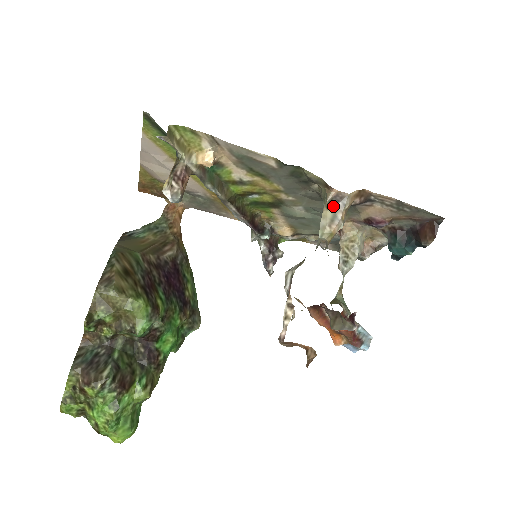
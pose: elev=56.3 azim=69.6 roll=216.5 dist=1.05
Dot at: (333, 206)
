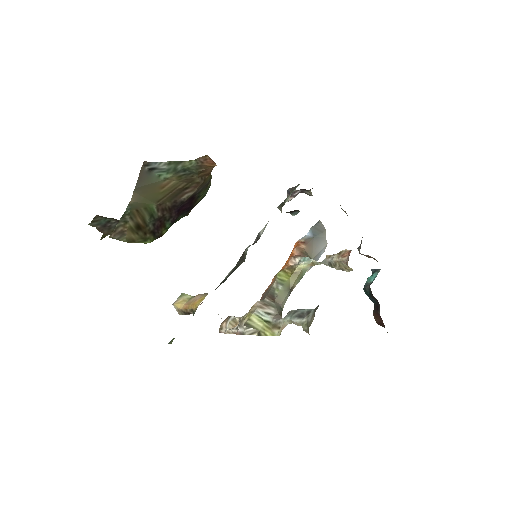
Dot at: occluded
